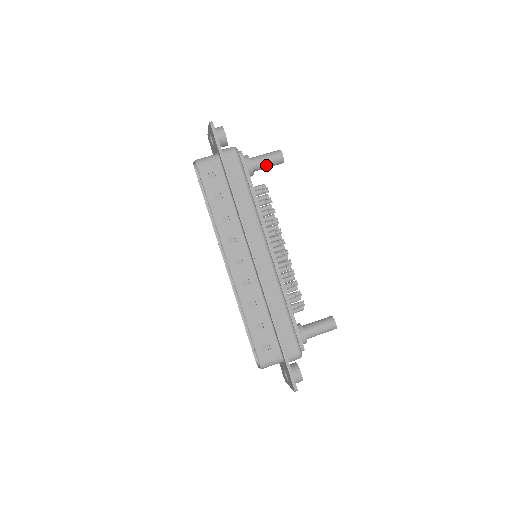
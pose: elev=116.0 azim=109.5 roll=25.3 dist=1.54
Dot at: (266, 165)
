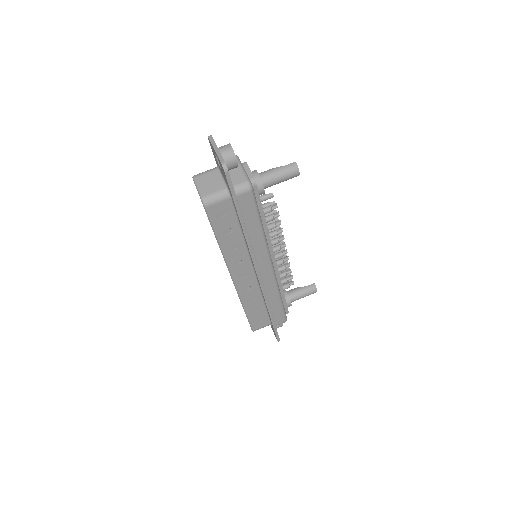
Dot at: occluded
